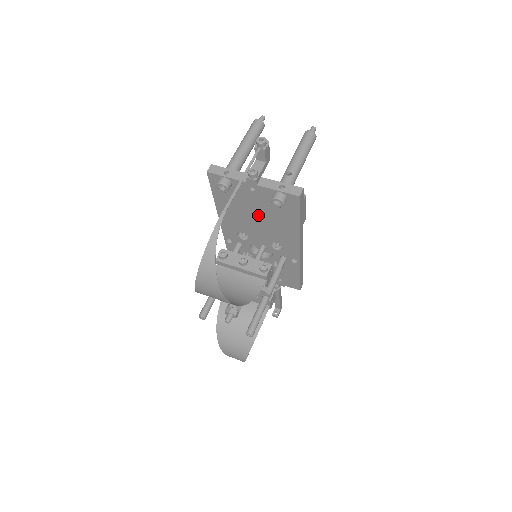
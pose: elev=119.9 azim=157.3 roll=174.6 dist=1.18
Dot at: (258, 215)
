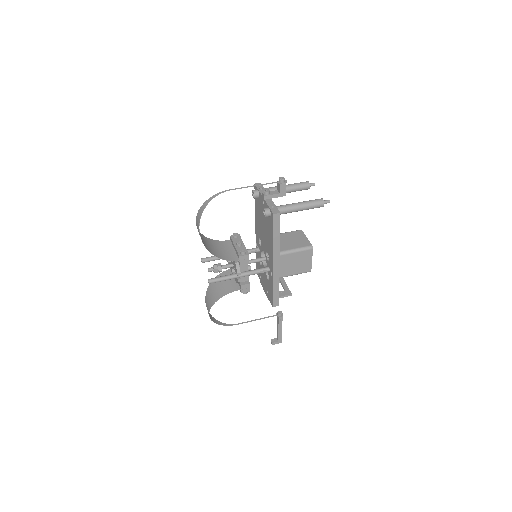
Dot at: (264, 225)
